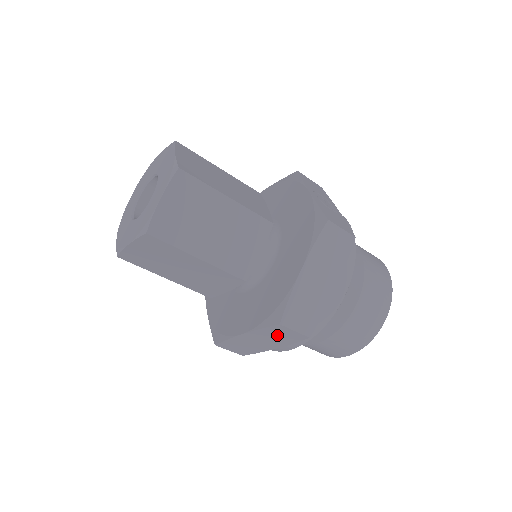
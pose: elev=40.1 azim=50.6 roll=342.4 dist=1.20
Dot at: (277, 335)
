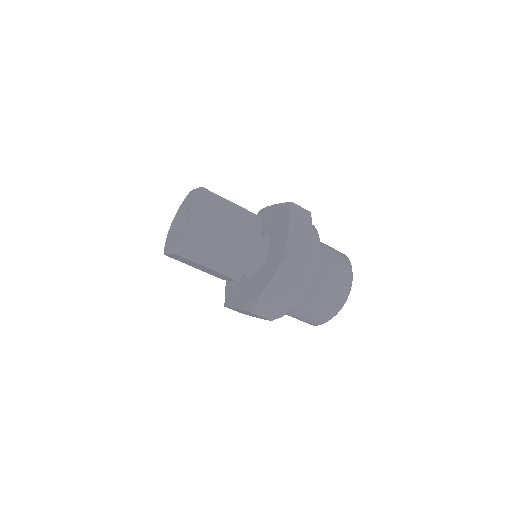
Dot at: occluded
